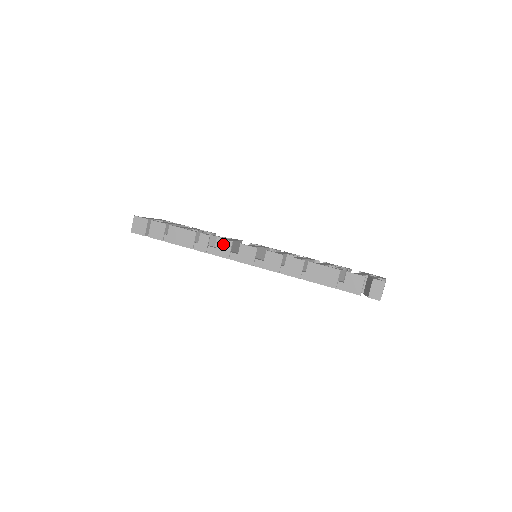
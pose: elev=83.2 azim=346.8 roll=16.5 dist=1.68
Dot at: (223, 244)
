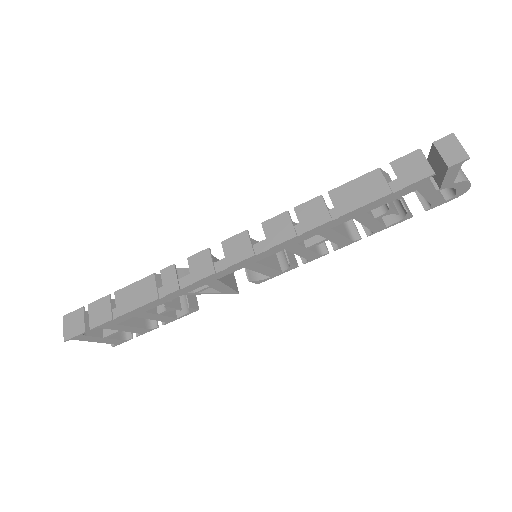
Dot at: (197, 260)
